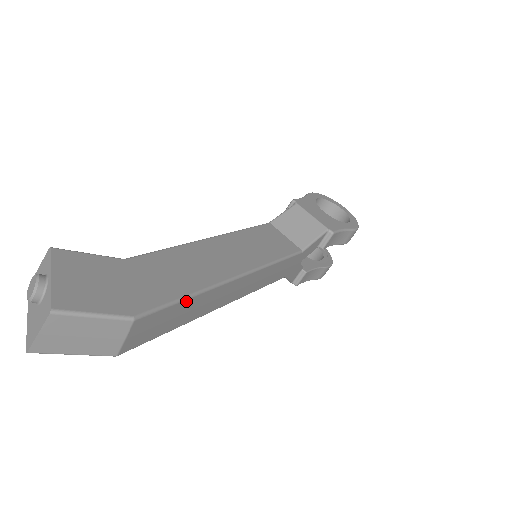
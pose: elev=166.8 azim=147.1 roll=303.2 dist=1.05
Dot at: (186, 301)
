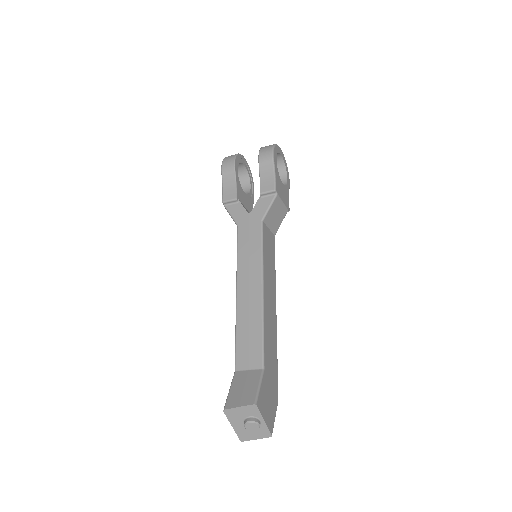
Dot at: occluded
